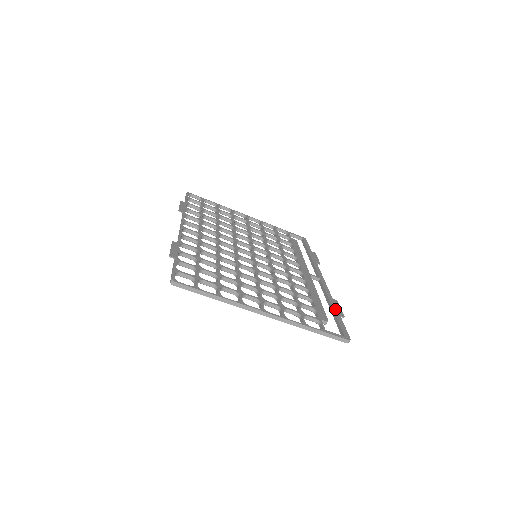
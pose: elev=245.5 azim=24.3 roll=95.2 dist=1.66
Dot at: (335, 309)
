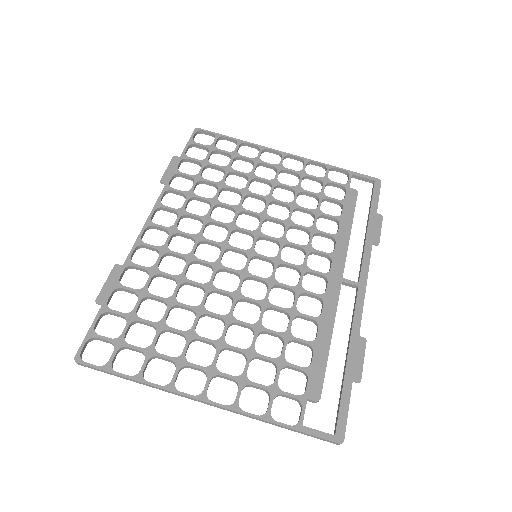
Dot at: (350, 364)
